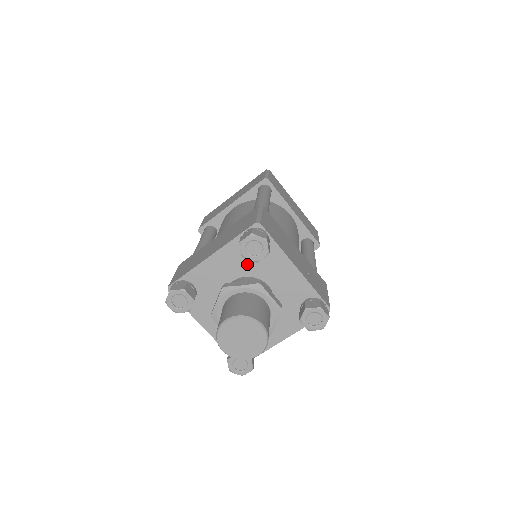
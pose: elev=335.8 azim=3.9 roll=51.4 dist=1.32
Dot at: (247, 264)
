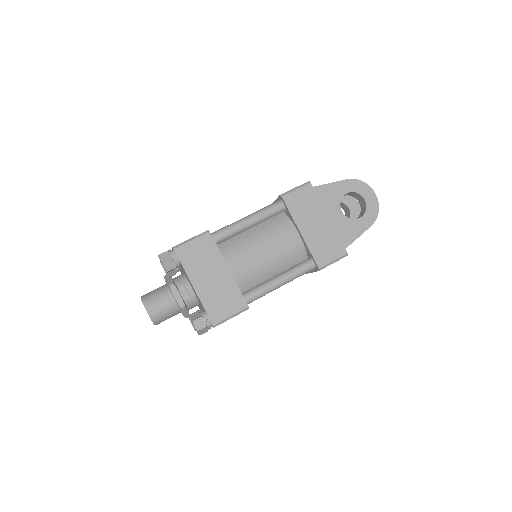
Dot at: occluded
